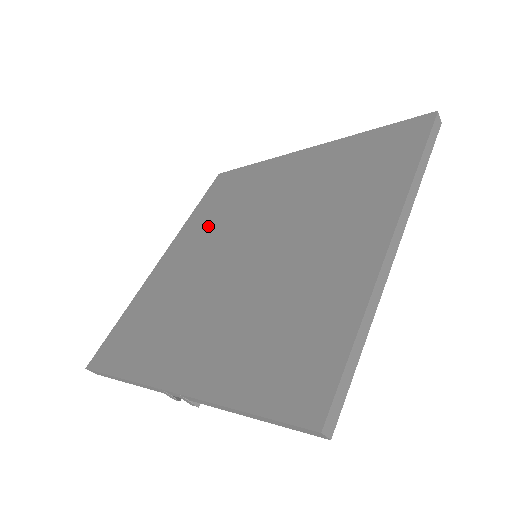
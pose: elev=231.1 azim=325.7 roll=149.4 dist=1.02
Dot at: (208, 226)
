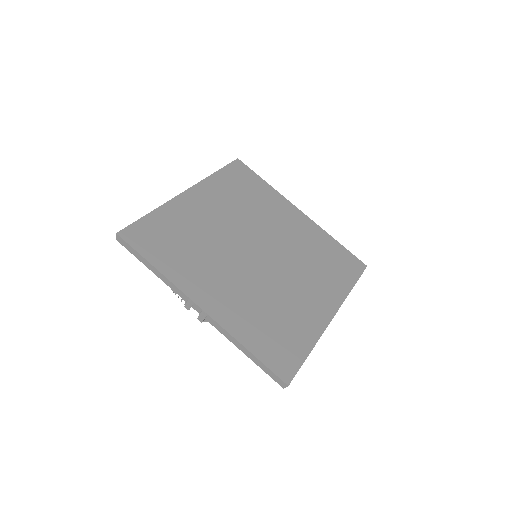
Dot at: (229, 201)
